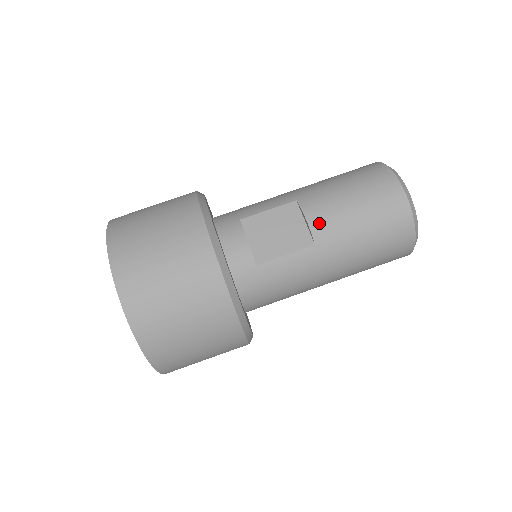
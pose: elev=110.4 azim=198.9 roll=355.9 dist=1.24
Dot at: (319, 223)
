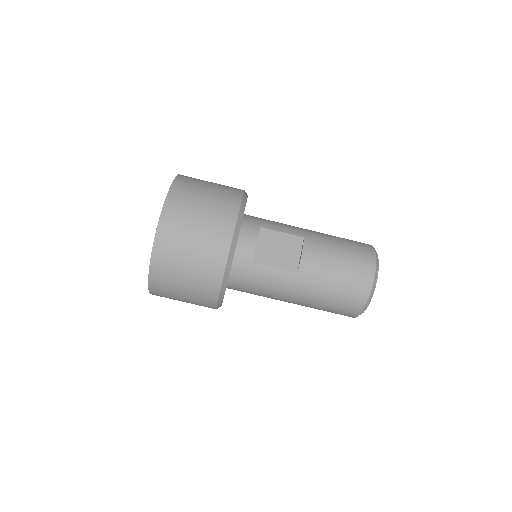
Dot at: (308, 261)
